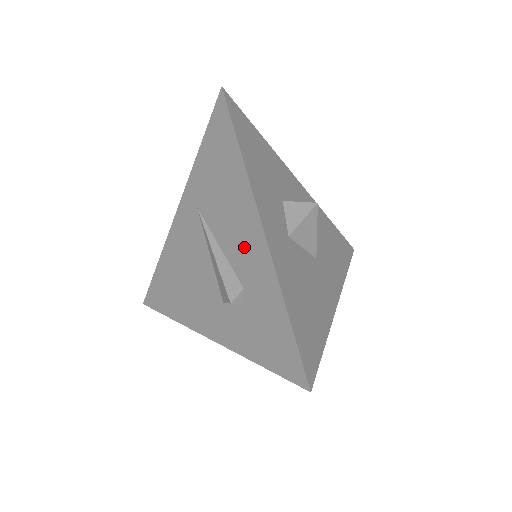
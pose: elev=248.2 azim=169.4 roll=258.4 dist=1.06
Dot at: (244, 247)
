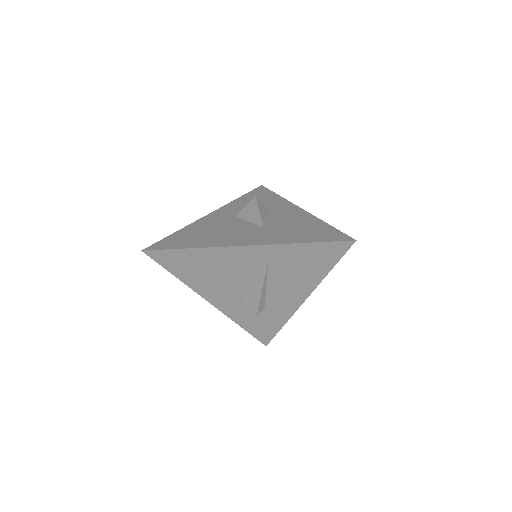
Dot at: (284, 299)
